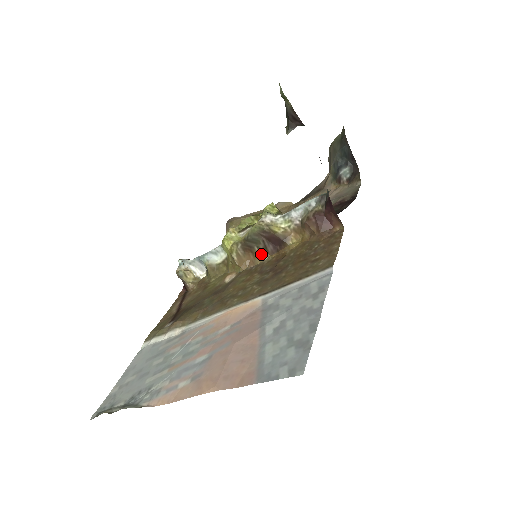
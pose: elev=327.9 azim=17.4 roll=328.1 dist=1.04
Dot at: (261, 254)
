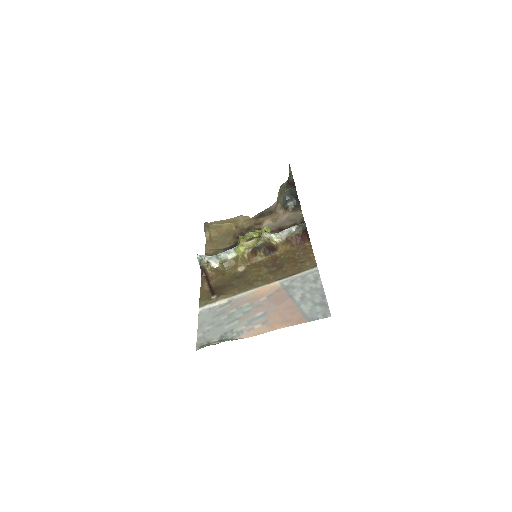
Dot at: (261, 255)
